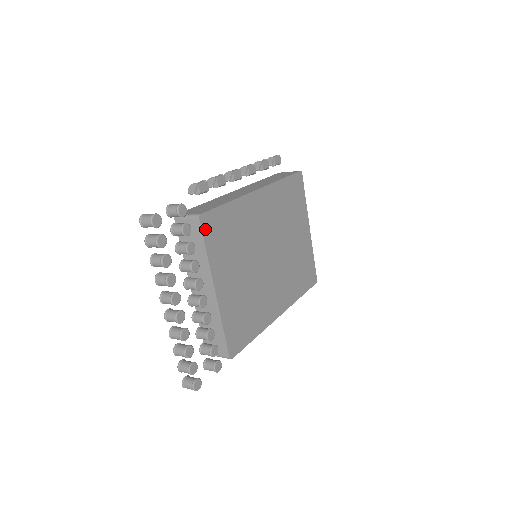
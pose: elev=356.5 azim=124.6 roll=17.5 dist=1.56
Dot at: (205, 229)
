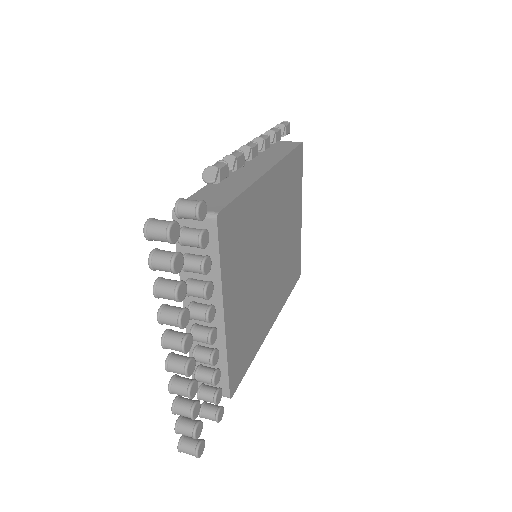
Dot at: (221, 233)
